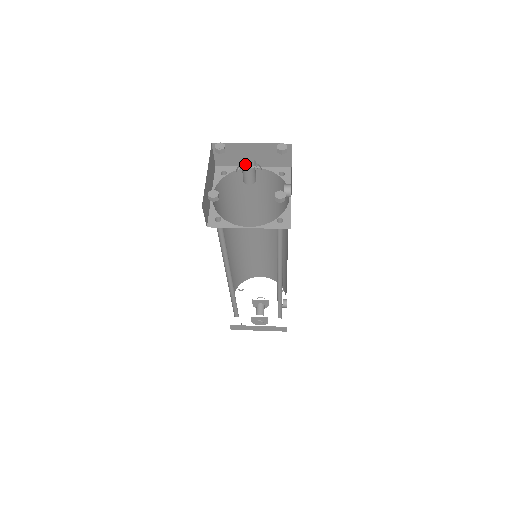
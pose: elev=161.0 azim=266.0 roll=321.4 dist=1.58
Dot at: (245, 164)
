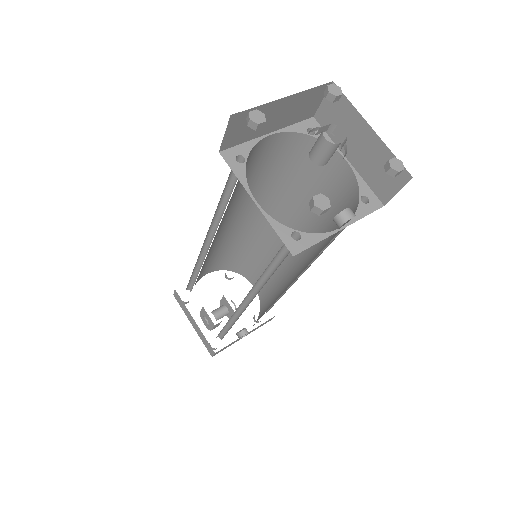
Dot at: (333, 133)
